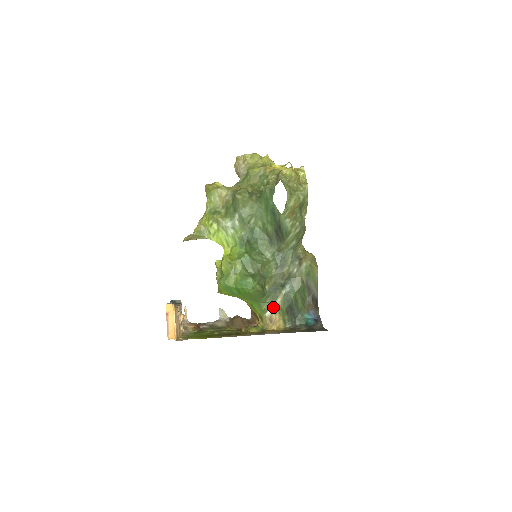
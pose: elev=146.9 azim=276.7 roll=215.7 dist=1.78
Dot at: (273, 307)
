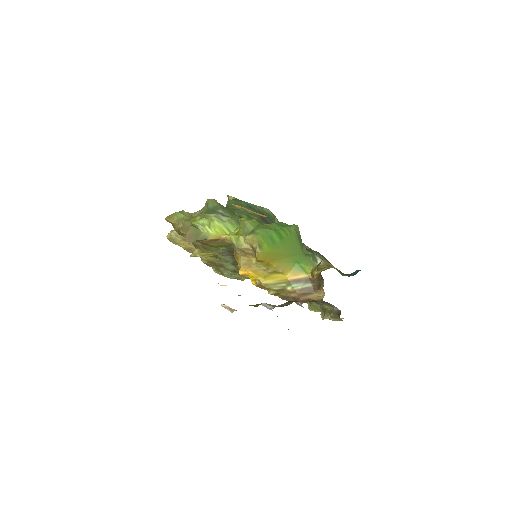
Dot at: (318, 257)
